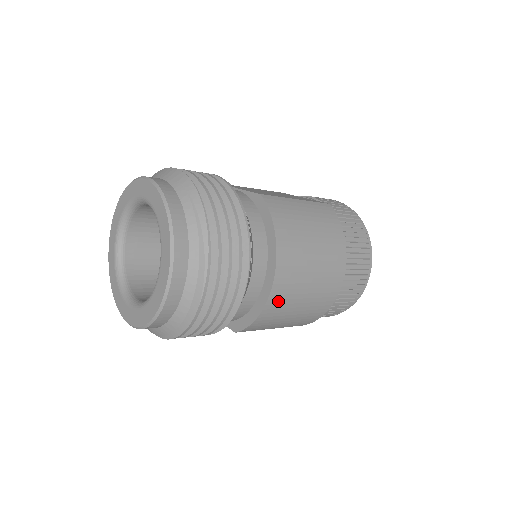
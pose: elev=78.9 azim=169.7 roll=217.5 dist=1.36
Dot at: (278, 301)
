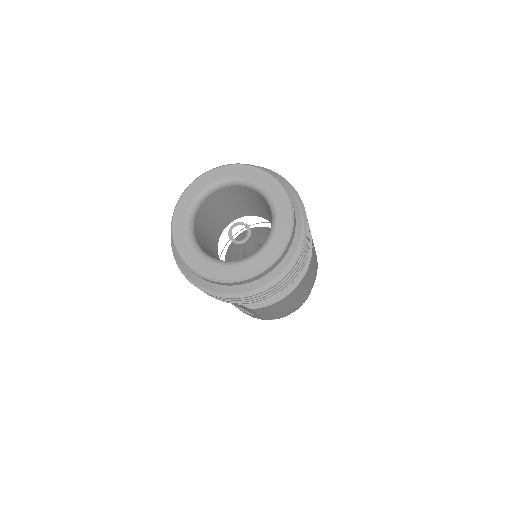
Dot at: (295, 291)
